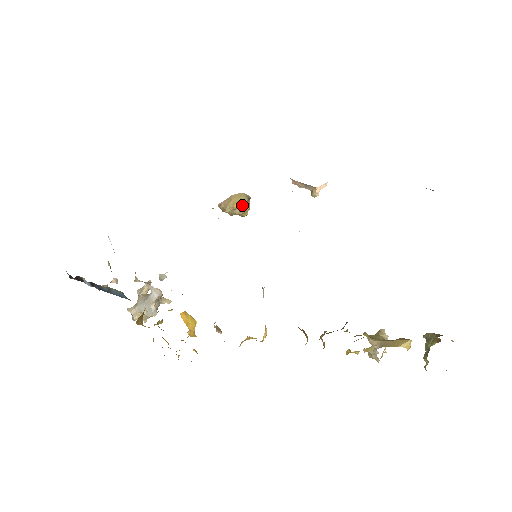
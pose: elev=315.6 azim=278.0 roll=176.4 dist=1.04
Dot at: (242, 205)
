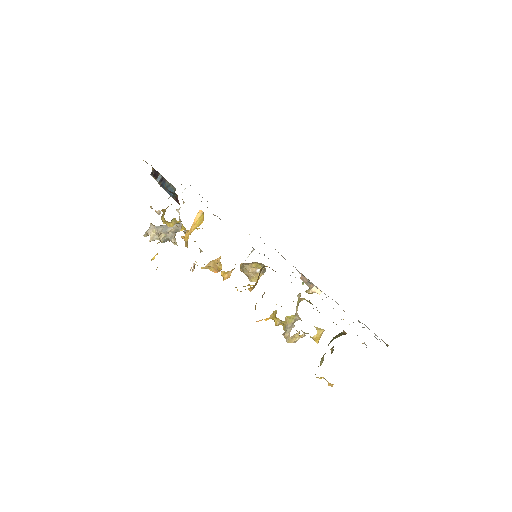
Dot at: (259, 266)
